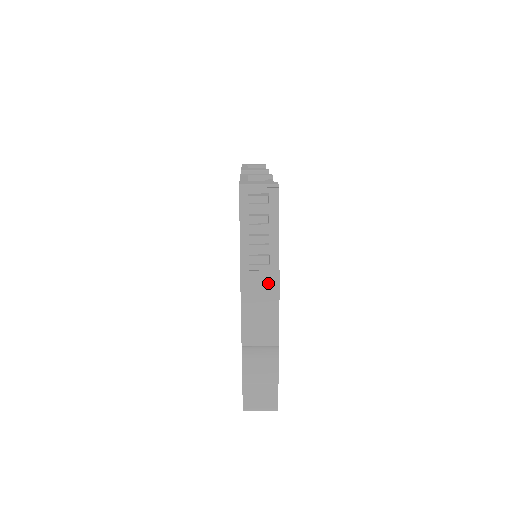
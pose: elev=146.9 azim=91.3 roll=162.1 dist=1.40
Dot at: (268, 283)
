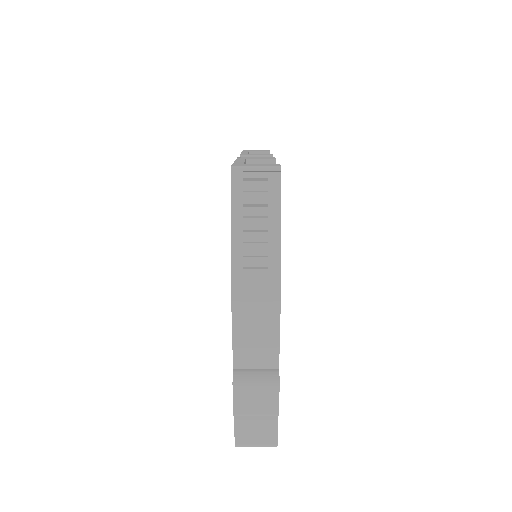
Dot at: (266, 292)
